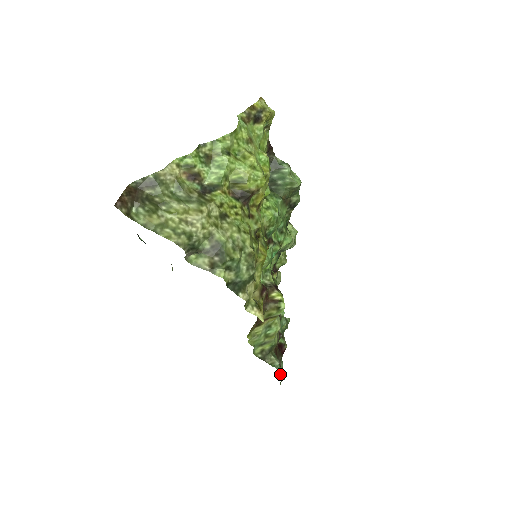
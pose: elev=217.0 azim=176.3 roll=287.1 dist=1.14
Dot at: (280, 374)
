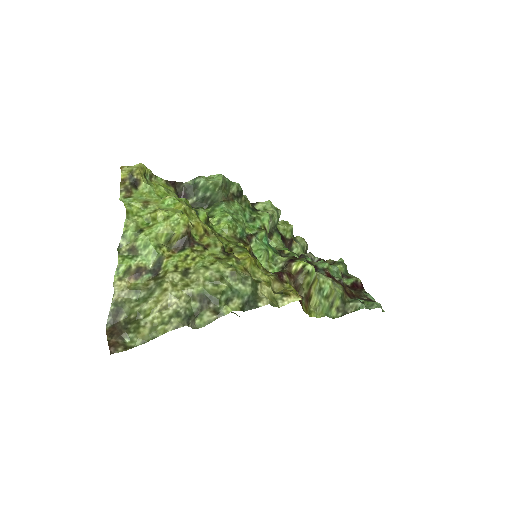
Dot at: (372, 307)
